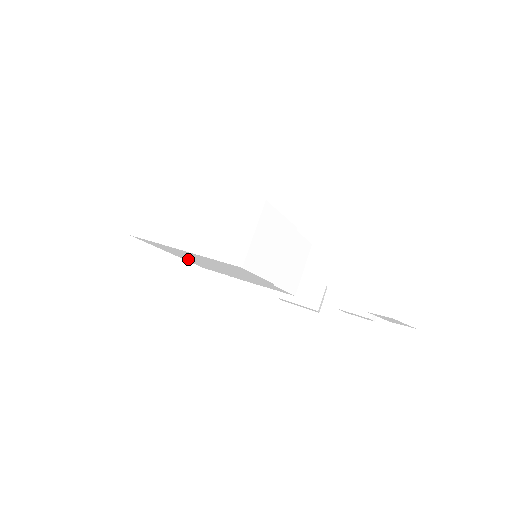
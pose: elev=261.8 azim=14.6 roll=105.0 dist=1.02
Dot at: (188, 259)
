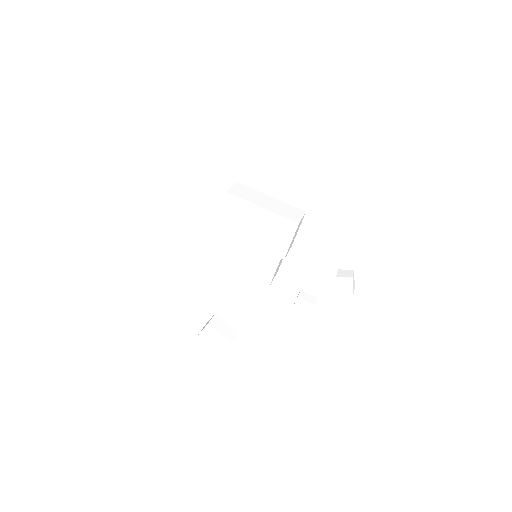
Dot at: (223, 234)
